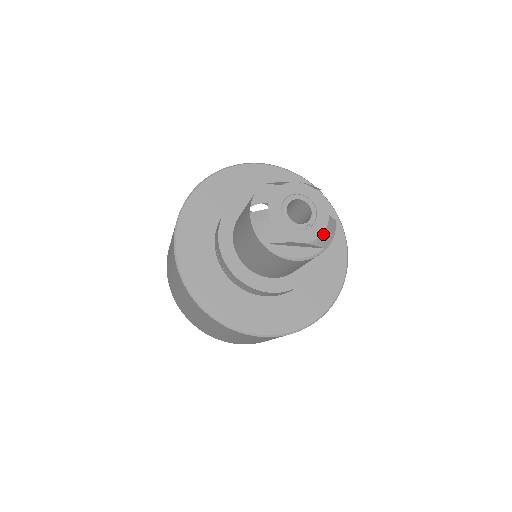
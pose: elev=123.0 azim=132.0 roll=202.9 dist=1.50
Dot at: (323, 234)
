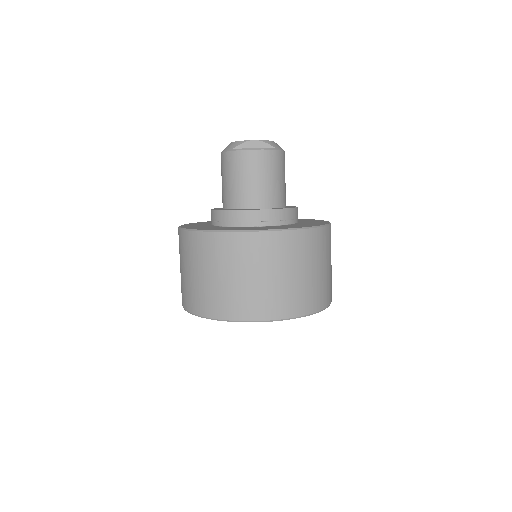
Dot at: (271, 141)
